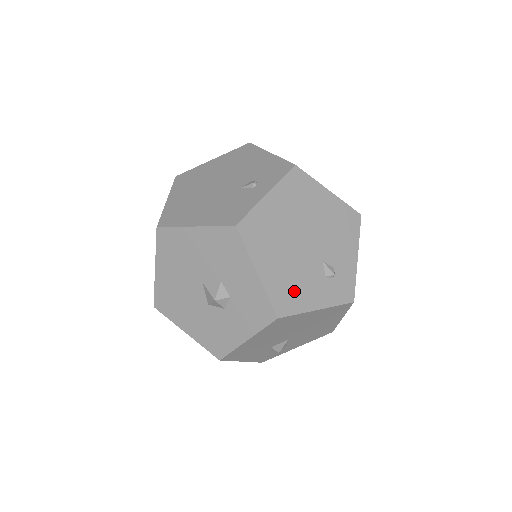
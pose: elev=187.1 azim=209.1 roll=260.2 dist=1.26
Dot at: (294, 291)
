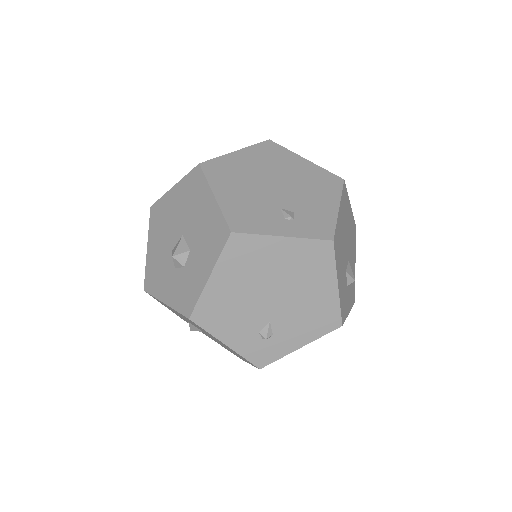
Dot at: (223, 316)
